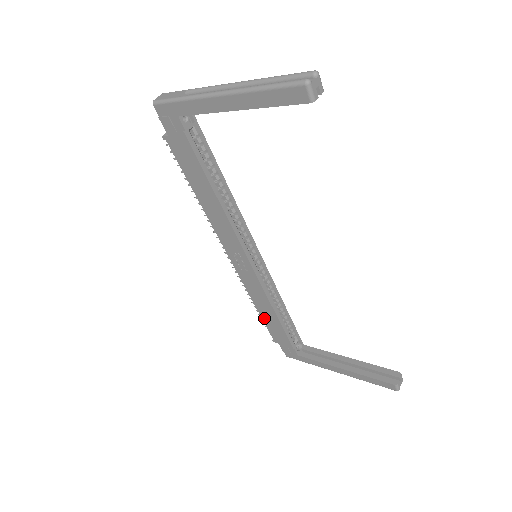
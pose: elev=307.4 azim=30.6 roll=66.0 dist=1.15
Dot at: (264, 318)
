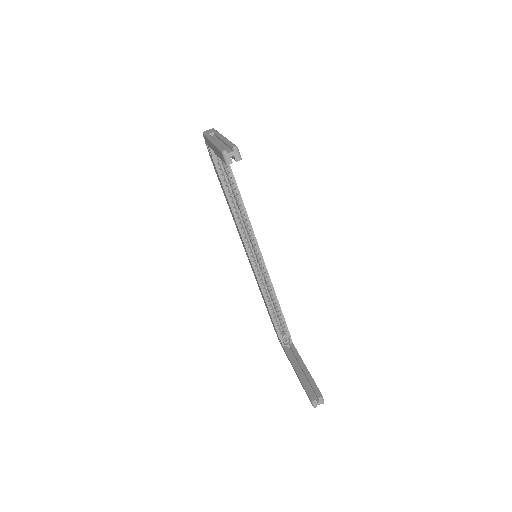
Dot at: occluded
